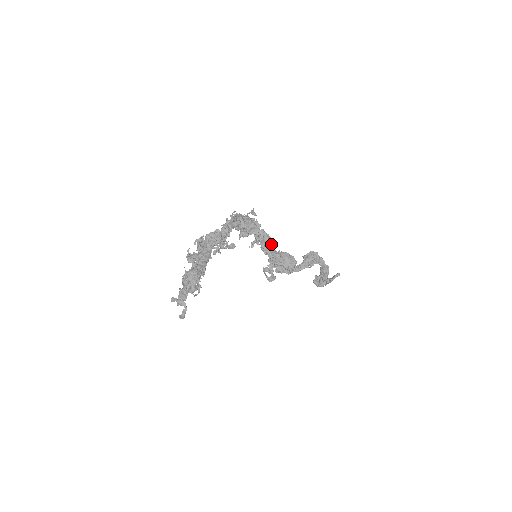
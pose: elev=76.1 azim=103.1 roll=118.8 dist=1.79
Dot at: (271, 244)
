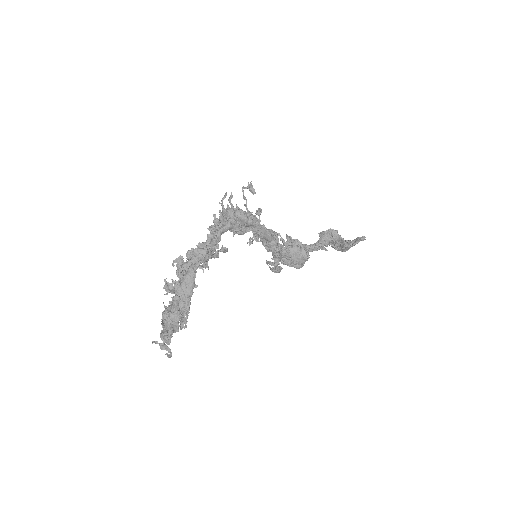
Dot at: (275, 241)
